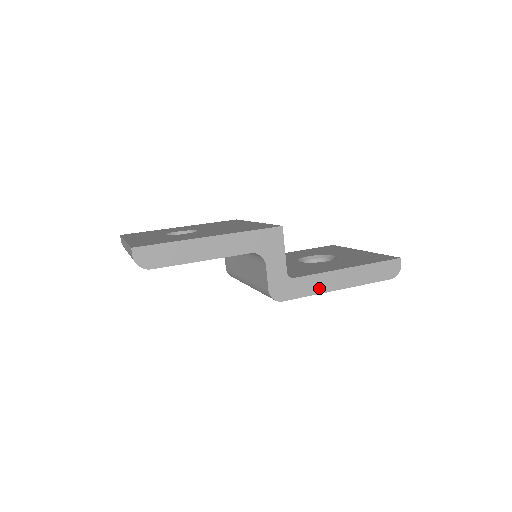
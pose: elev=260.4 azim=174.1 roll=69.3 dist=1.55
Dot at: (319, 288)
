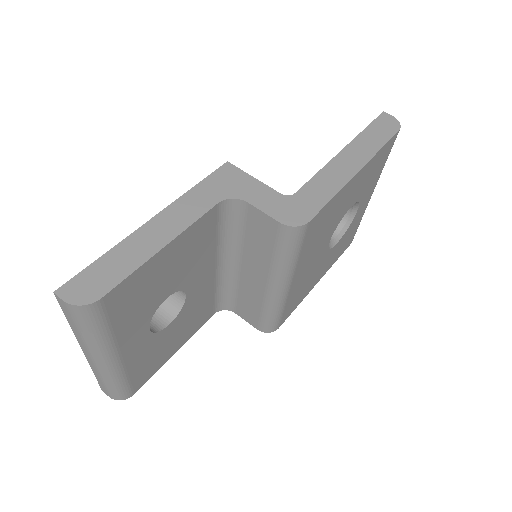
Dot at: (335, 184)
